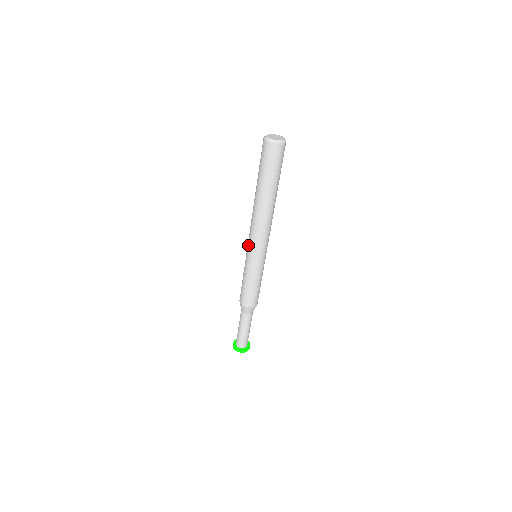
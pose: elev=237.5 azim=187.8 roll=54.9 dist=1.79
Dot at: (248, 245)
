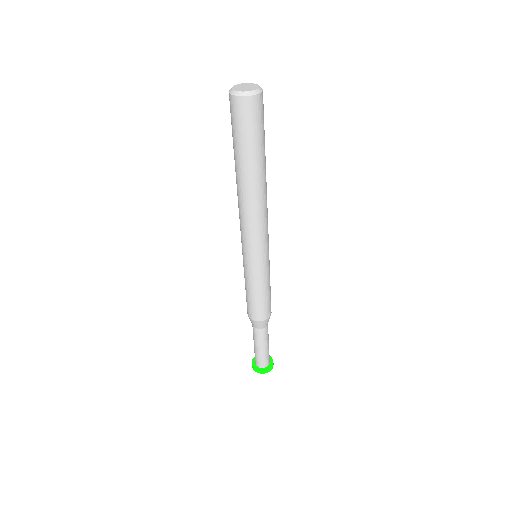
Dot at: (245, 248)
